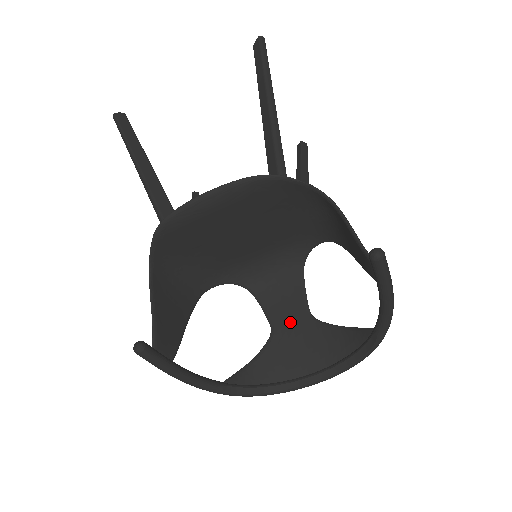
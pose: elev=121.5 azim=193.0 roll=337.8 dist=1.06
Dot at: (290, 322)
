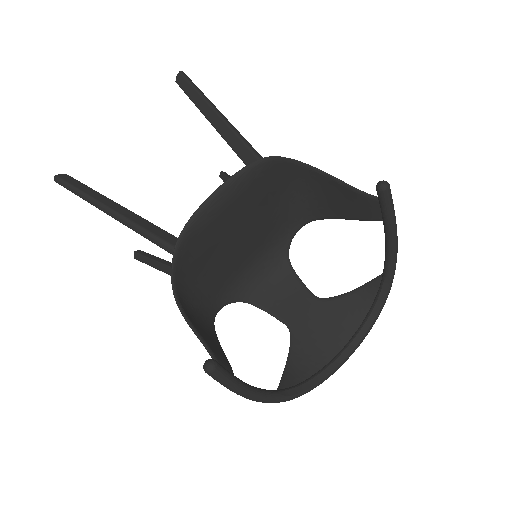
Dot at: (302, 312)
